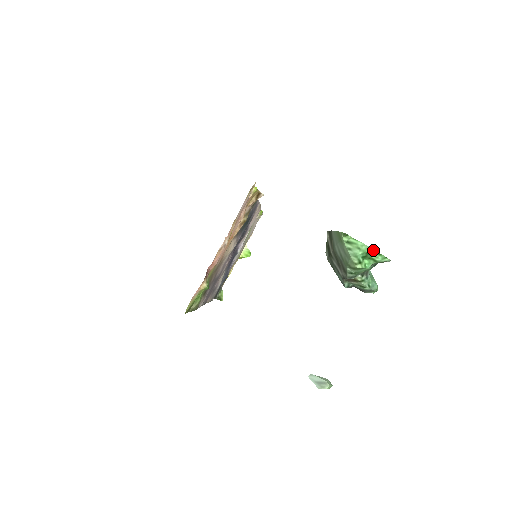
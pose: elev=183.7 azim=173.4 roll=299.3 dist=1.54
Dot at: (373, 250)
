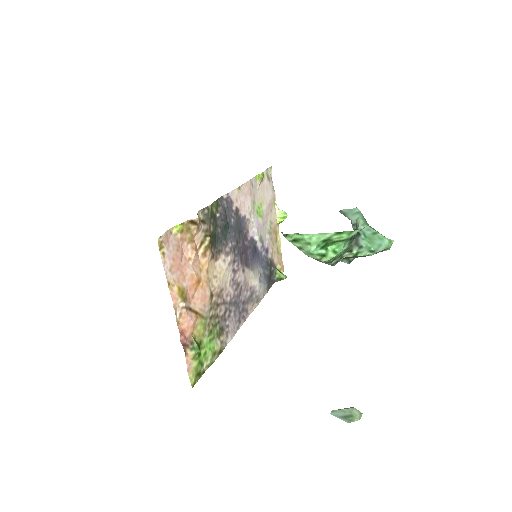
Dot at: (328, 234)
